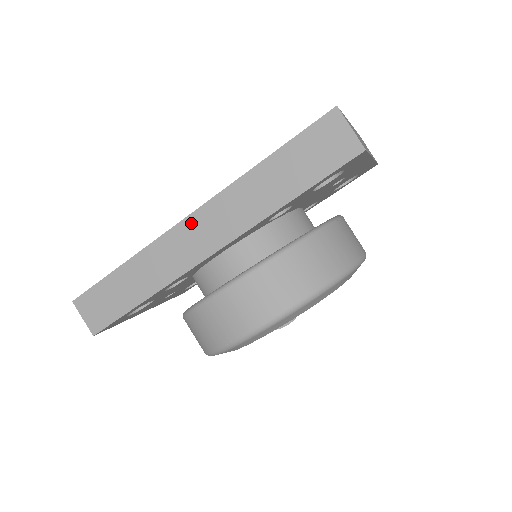
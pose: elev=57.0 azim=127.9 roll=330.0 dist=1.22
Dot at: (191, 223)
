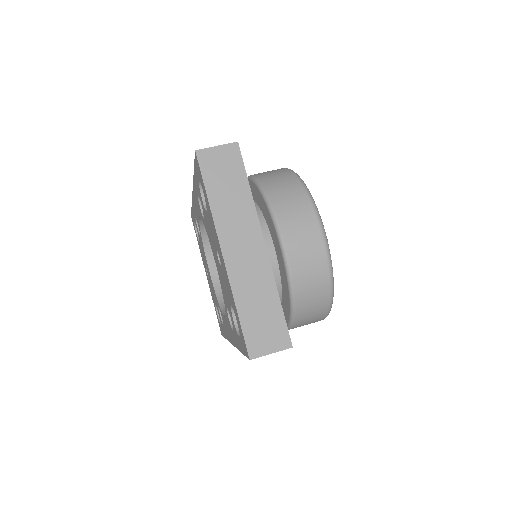
Dot at: occluded
